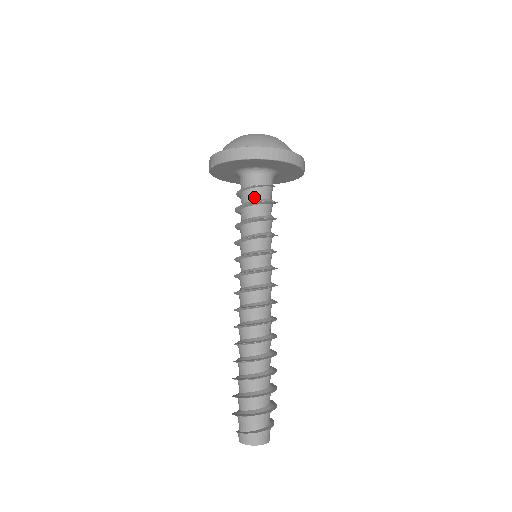
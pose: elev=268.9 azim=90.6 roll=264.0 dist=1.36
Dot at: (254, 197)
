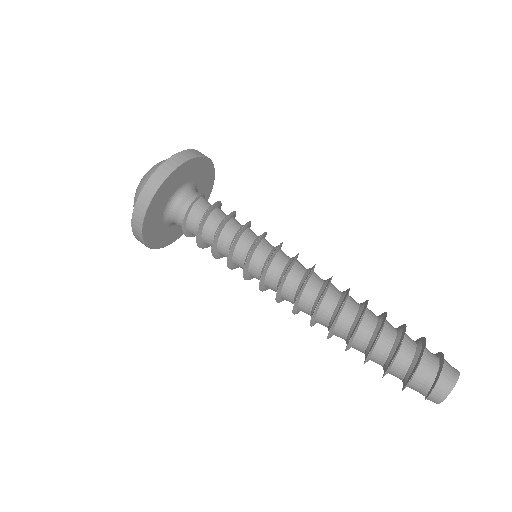
Dot at: (198, 219)
